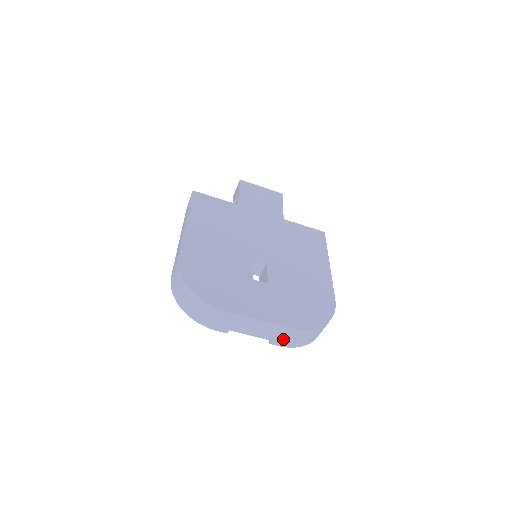
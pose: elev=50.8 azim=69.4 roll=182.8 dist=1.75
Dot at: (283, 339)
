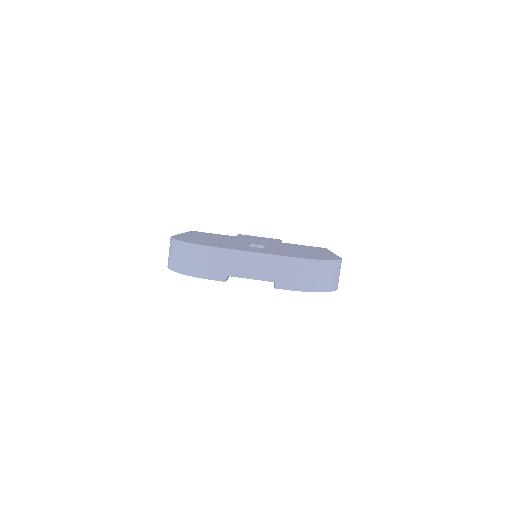
Dot at: (287, 277)
